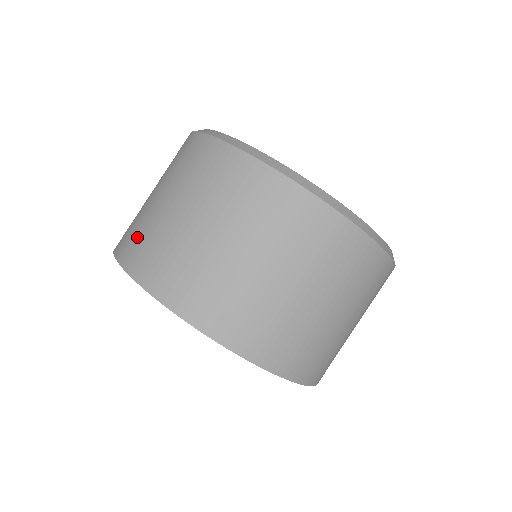
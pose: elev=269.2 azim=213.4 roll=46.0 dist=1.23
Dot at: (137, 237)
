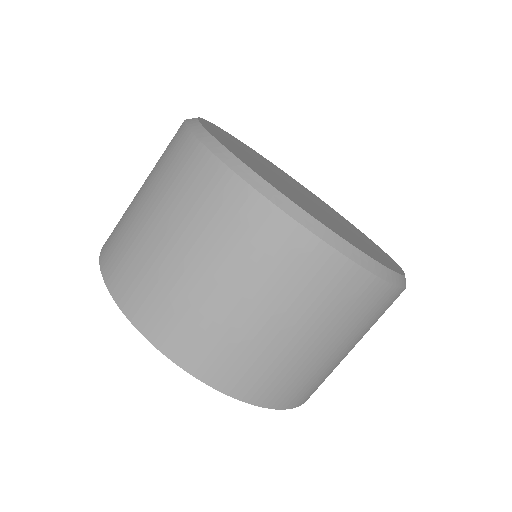
Dot at: (216, 349)
